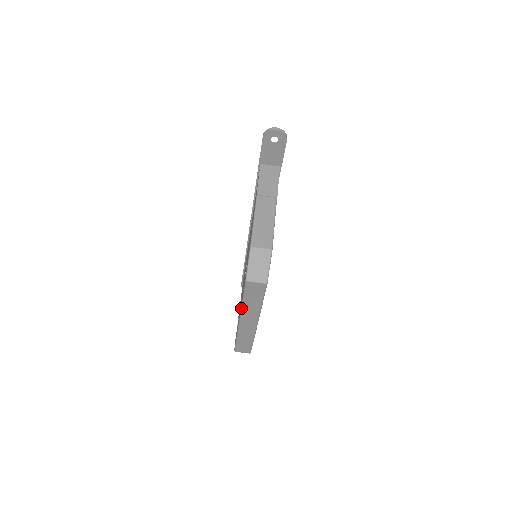
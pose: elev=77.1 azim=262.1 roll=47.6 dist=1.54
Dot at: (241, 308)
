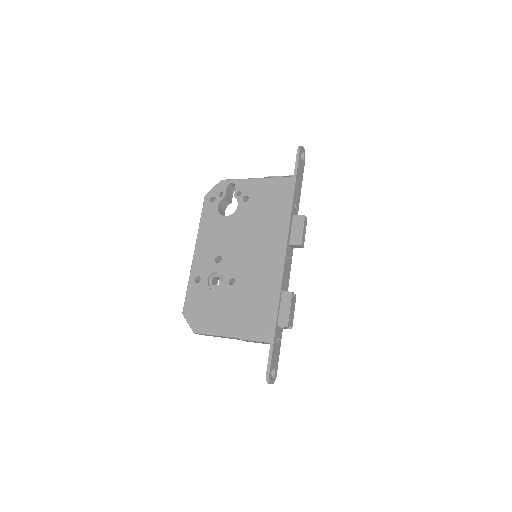
Dot at: (190, 274)
